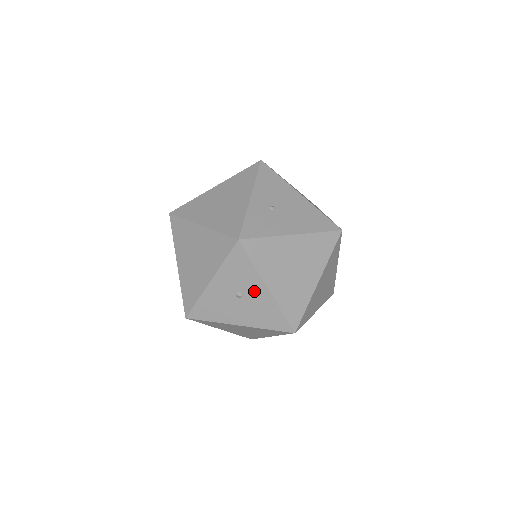
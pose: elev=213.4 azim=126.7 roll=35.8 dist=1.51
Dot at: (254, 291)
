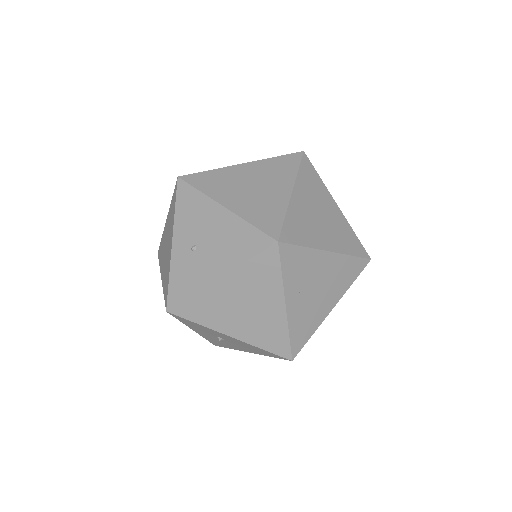
Dot at: (225, 337)
